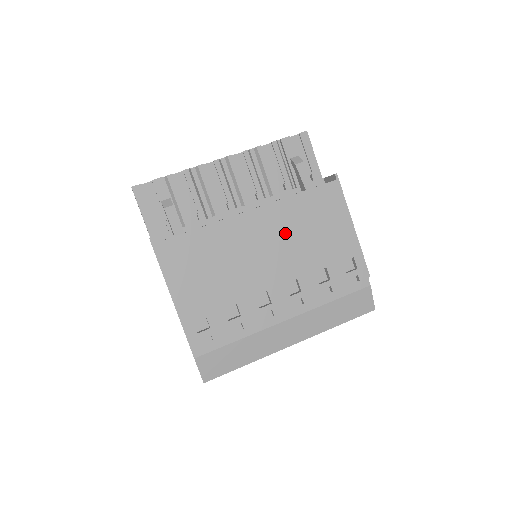
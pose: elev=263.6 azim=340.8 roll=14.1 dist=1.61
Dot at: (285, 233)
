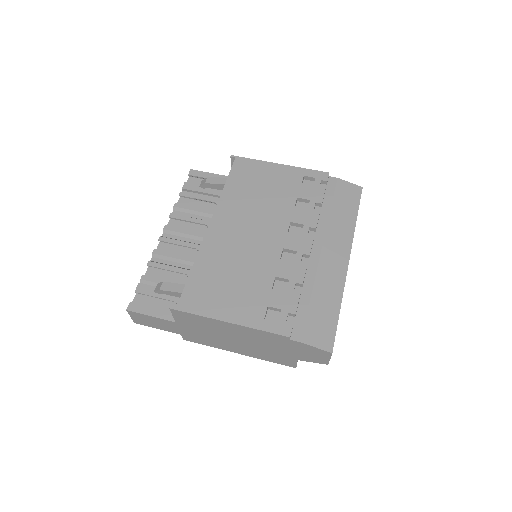
Dot at: (247, 211)
